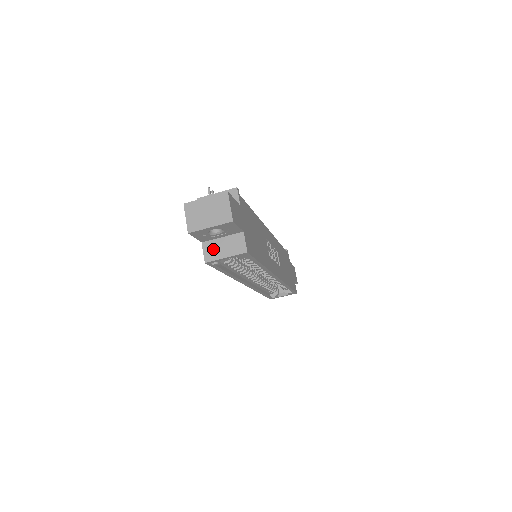
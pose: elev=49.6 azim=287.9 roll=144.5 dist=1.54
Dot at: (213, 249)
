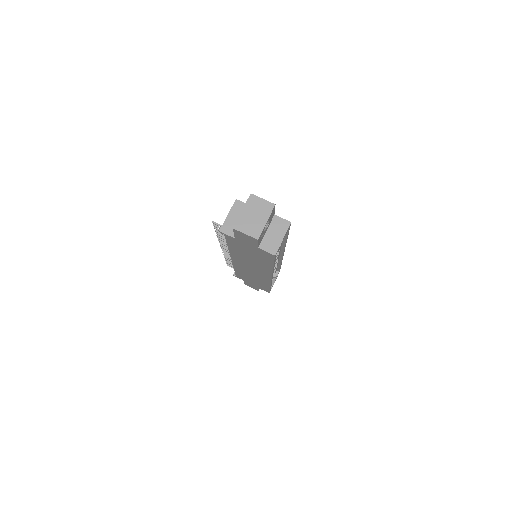
Dot at: (270, 243)
